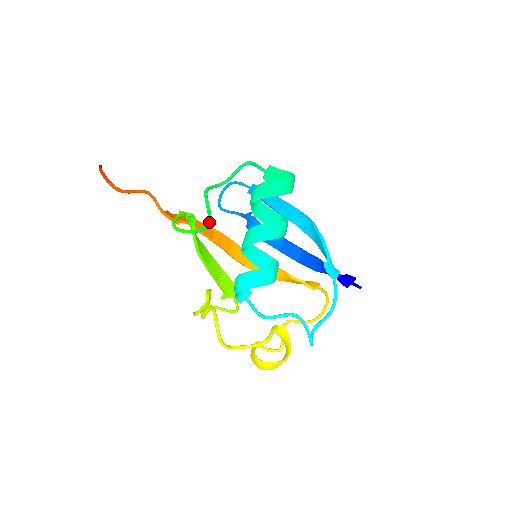
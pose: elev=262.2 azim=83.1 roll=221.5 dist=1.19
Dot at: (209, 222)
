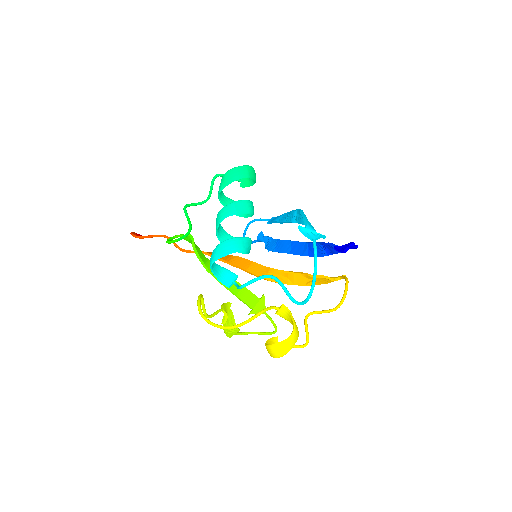
Dot at: (190, 227)
